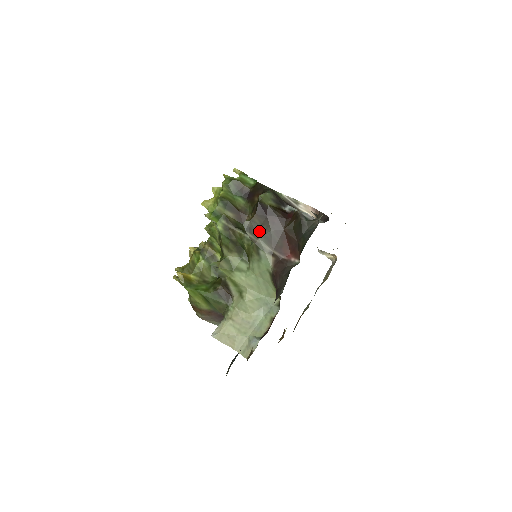
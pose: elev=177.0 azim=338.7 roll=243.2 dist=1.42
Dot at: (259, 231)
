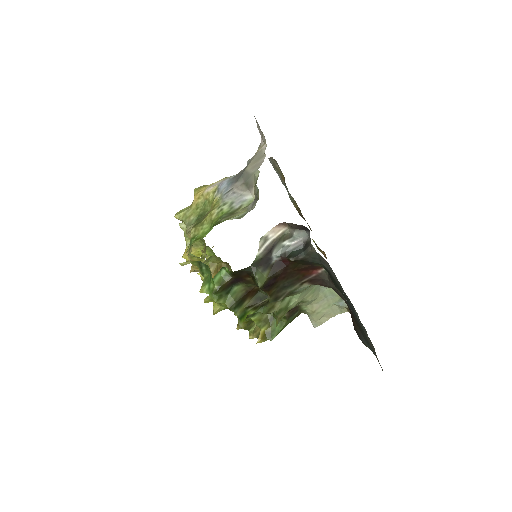
Dot at: (281, 290)
